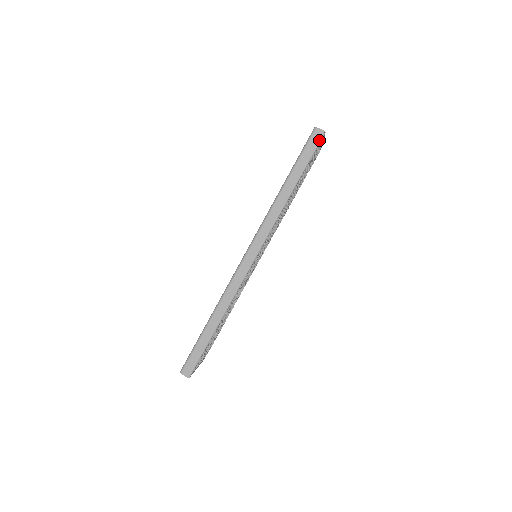
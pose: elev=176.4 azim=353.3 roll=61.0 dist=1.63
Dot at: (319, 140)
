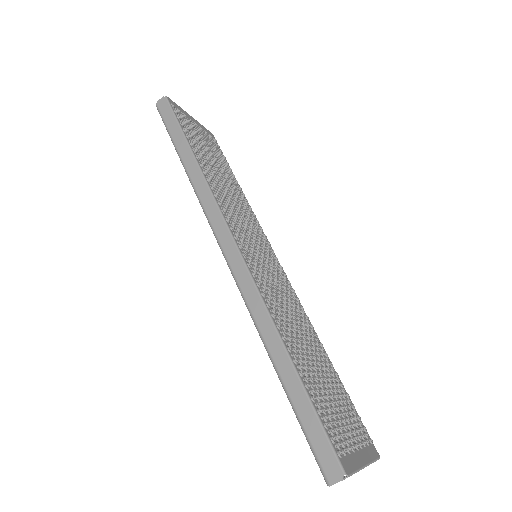
Dot at: (167, 104)
